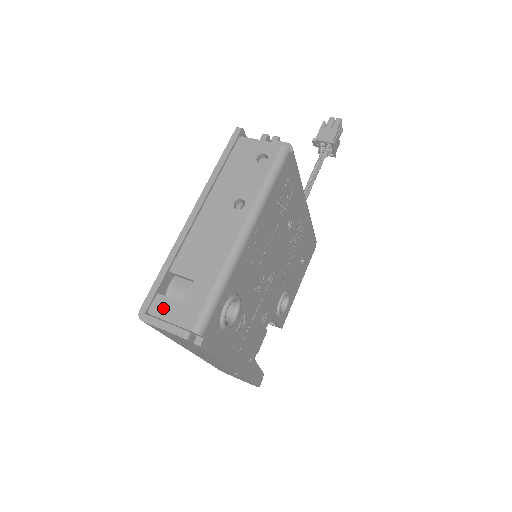
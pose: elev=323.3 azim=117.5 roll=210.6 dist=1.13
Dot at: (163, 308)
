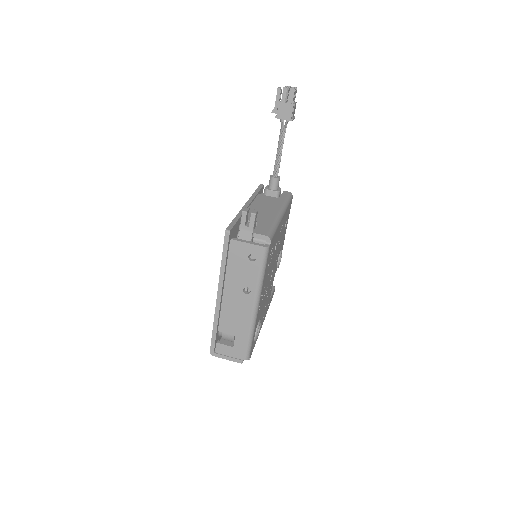
Dot at: (223, 350)
